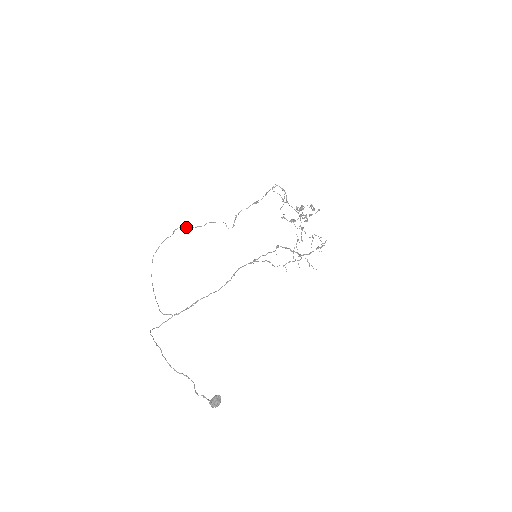
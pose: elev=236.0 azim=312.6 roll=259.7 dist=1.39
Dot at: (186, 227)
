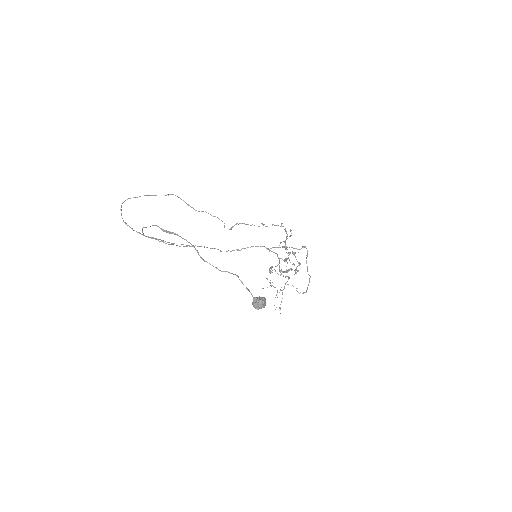
Dot at: (183, 200)
